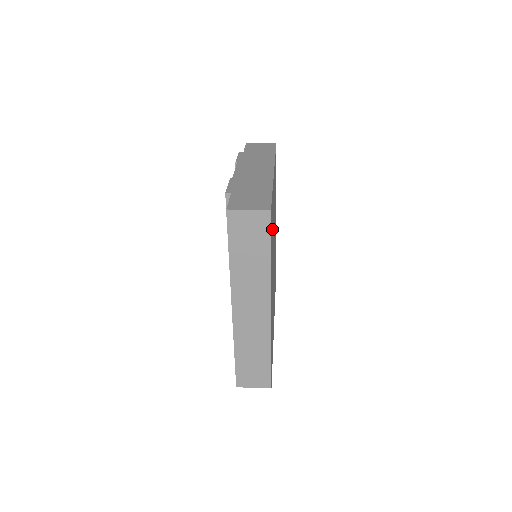
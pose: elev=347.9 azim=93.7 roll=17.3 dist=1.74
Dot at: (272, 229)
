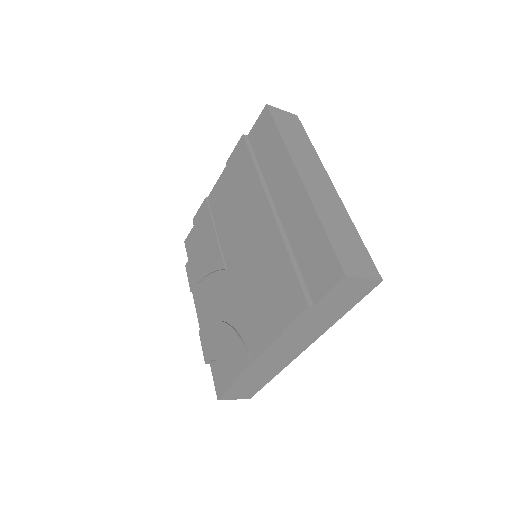
Dot at: occluded
